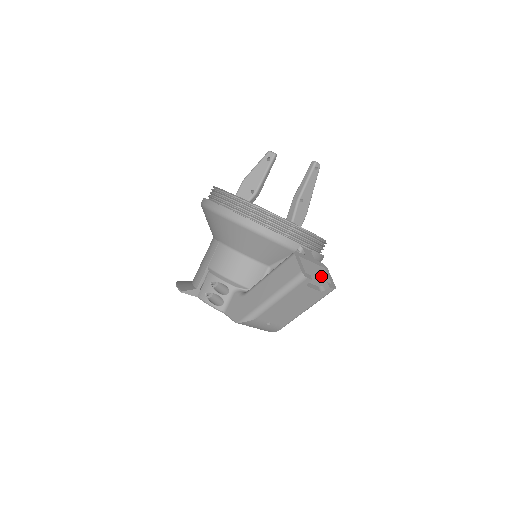
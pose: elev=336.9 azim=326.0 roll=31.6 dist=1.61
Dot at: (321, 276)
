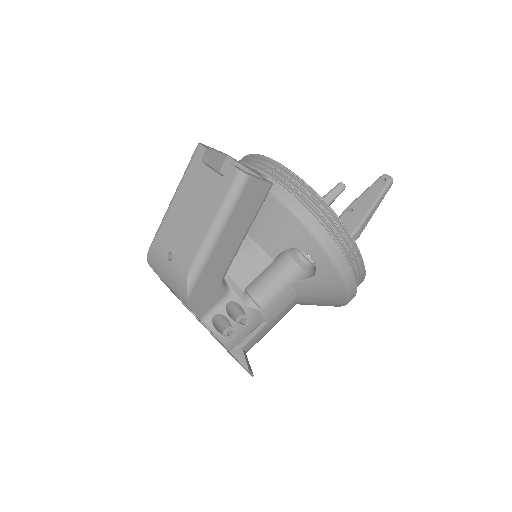
Dot at: occluded
